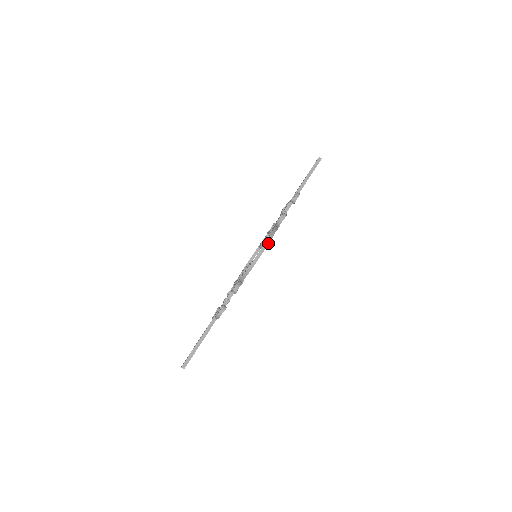
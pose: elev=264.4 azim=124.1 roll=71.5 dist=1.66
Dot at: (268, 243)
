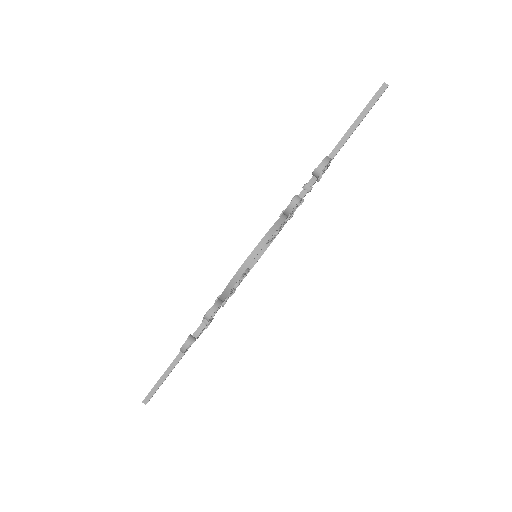
Dot at: (257, 252)
